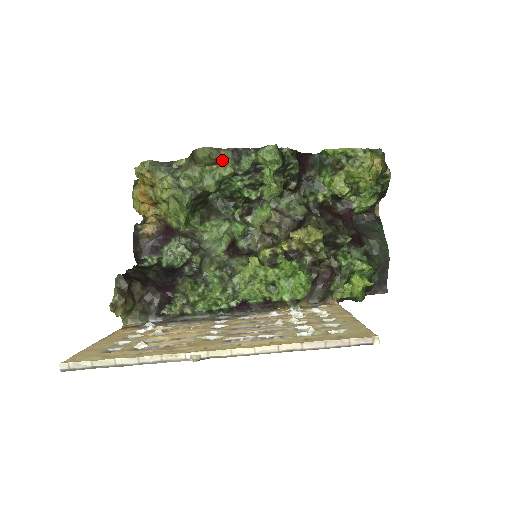
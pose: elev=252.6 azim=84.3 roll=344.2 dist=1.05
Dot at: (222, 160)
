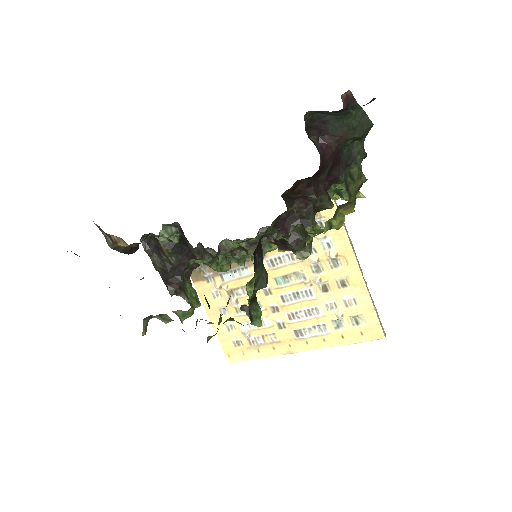
Dot at: occluded
